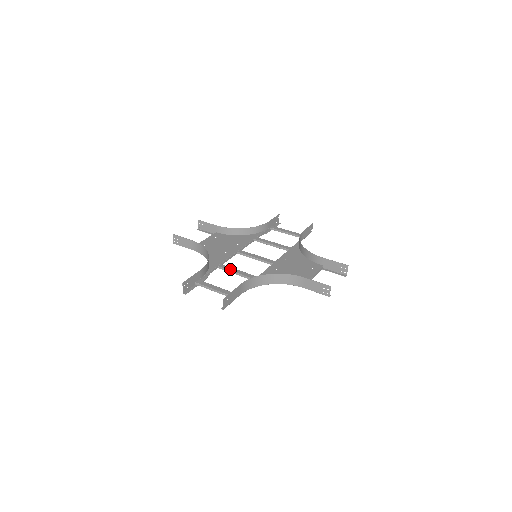
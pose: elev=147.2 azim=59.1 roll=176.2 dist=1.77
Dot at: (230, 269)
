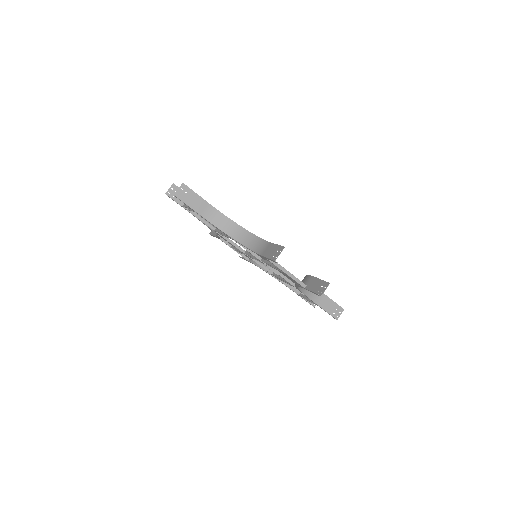
Dot at: occluded
